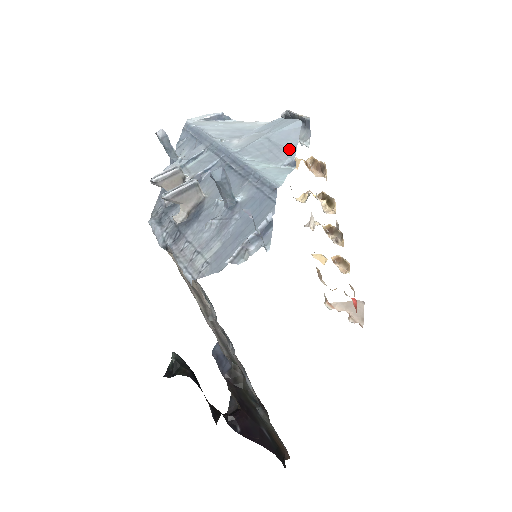
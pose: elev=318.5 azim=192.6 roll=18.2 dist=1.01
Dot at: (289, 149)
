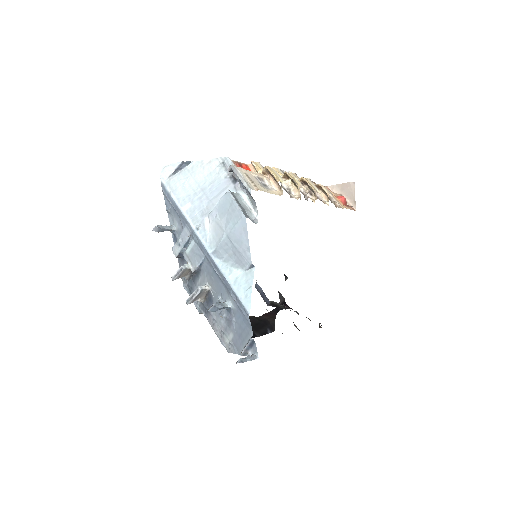
Dot at: (245, 253)
